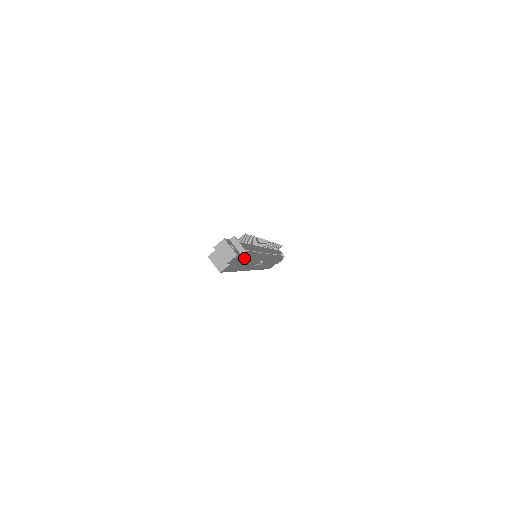
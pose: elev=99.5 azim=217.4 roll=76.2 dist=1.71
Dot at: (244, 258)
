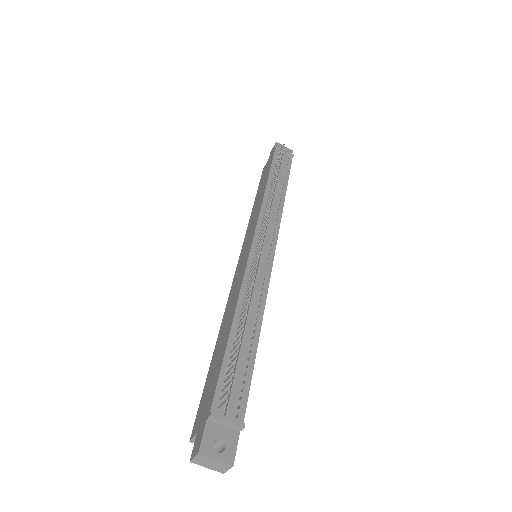
Dot at: occluded
